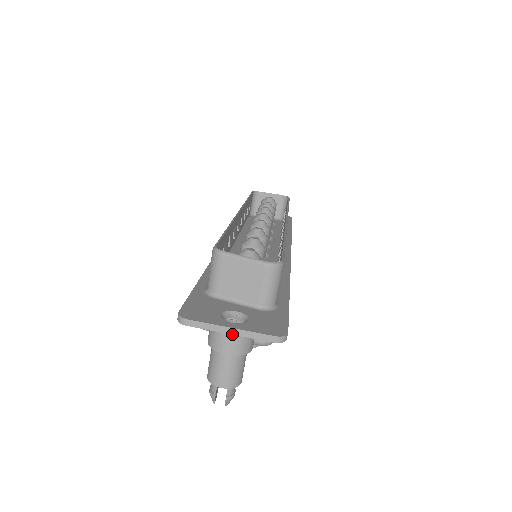
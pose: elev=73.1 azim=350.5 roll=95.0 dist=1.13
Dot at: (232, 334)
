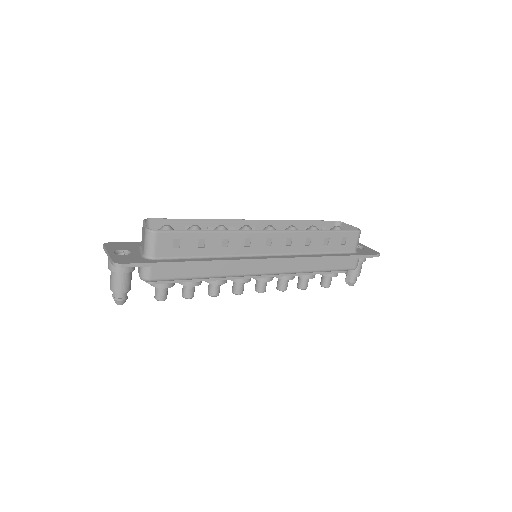
Dot at: (108, 256)
